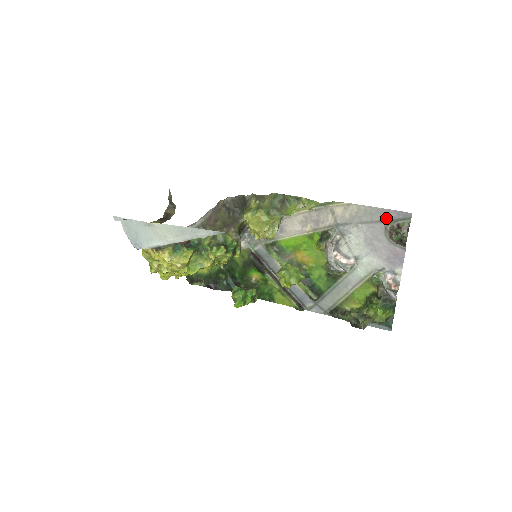
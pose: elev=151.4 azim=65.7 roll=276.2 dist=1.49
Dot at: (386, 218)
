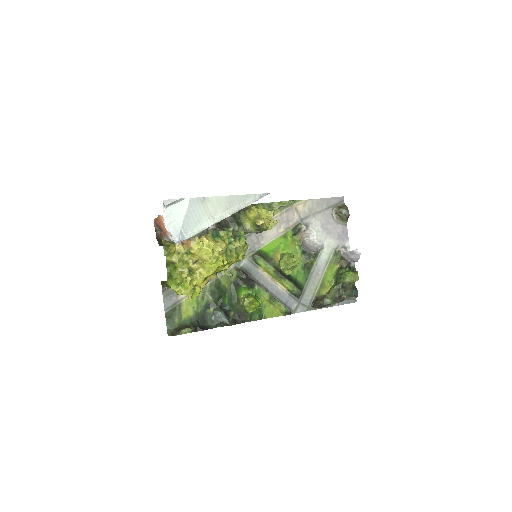
Dot at: (330, 205)
